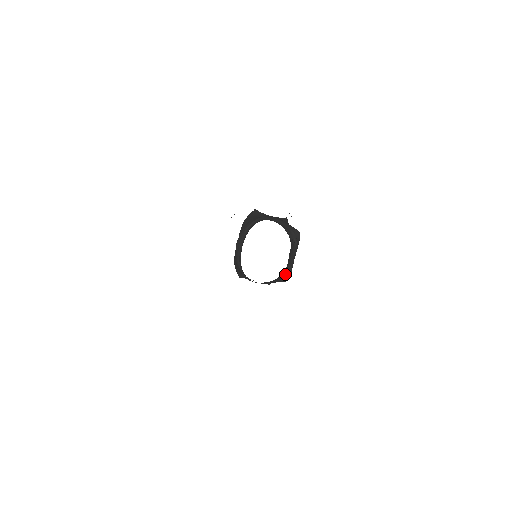
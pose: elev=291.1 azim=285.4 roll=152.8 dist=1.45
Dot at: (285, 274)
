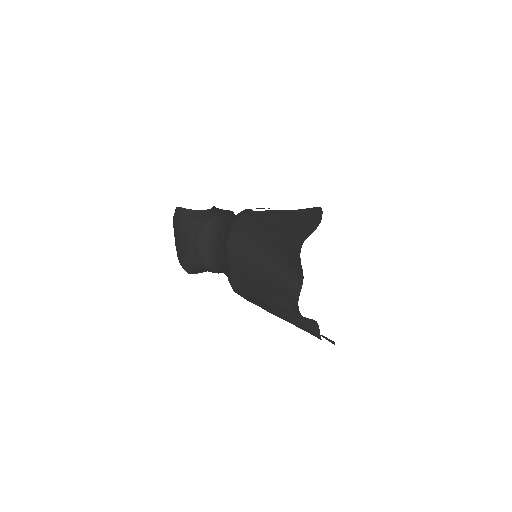
Dot at: occluded
